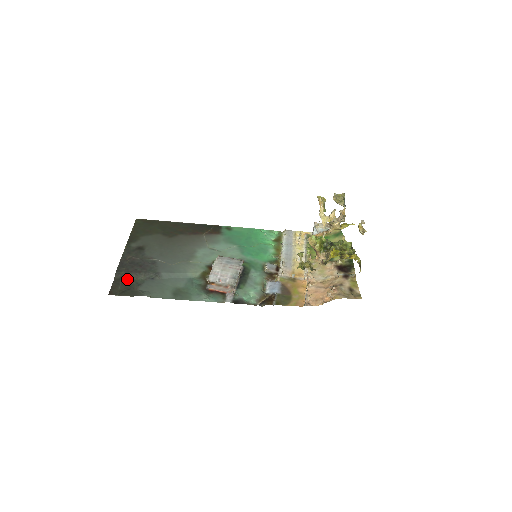
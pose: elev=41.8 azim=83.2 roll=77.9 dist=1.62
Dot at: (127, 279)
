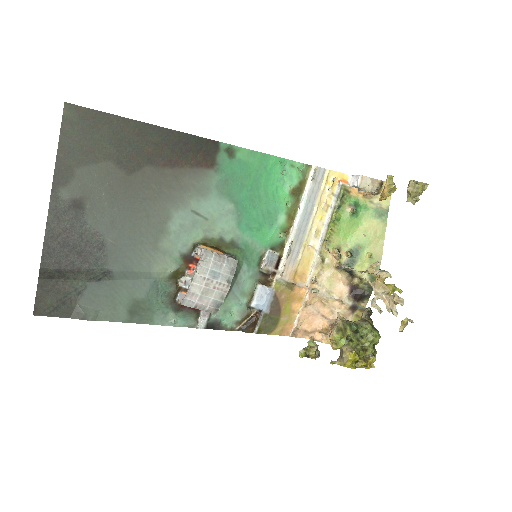
Dot at: (59, 281)
